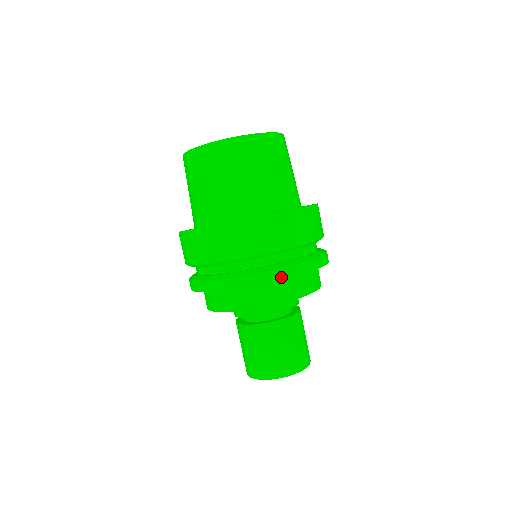
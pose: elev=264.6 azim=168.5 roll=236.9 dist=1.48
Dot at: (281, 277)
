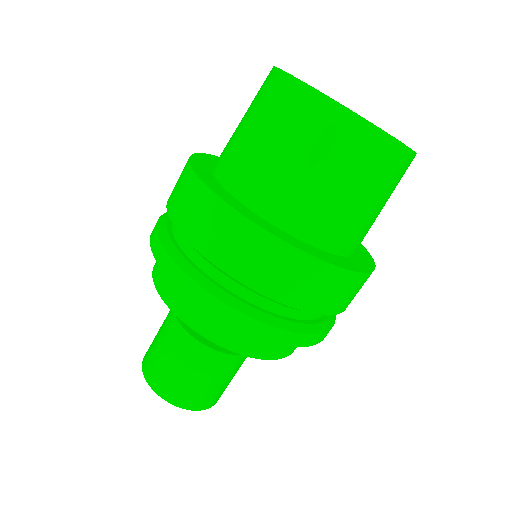
Dot at: (317, 341)
